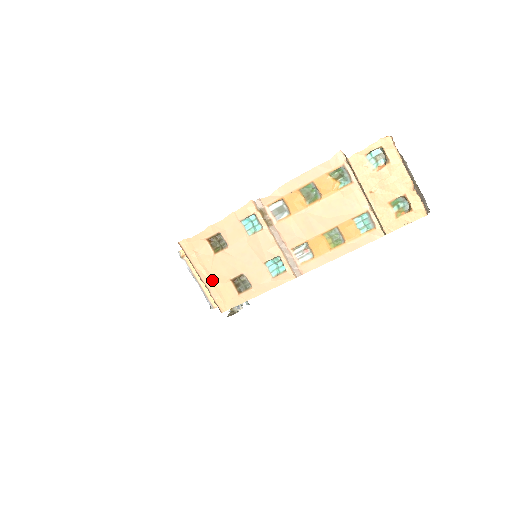
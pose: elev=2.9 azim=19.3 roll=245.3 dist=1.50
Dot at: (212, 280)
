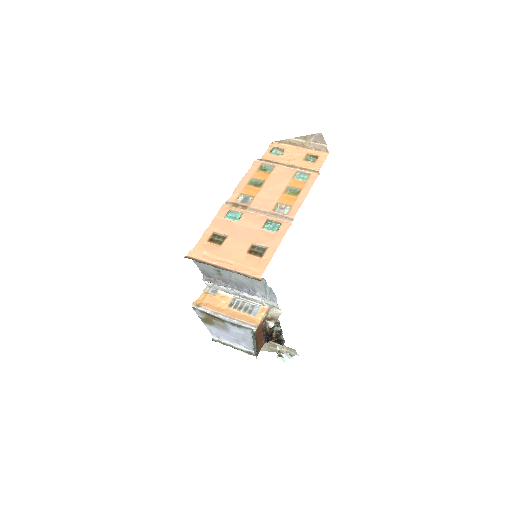
Dot at: (233, 262)
